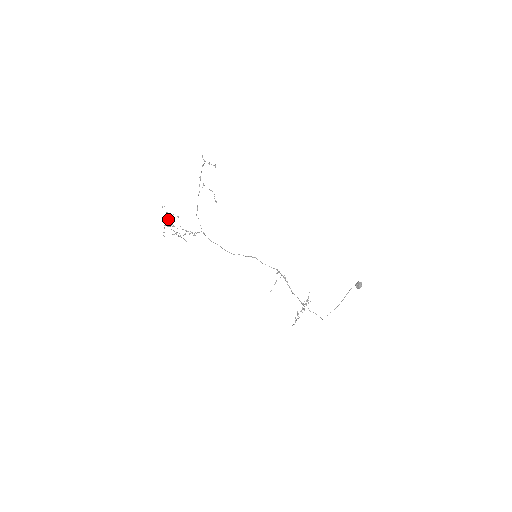
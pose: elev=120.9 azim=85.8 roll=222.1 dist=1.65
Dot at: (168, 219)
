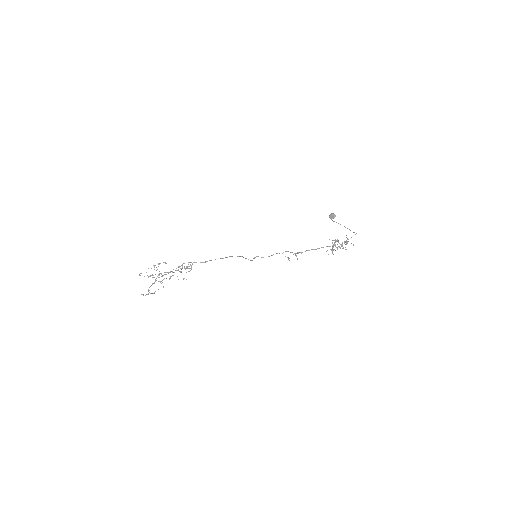
Dot at: (154, 277)
